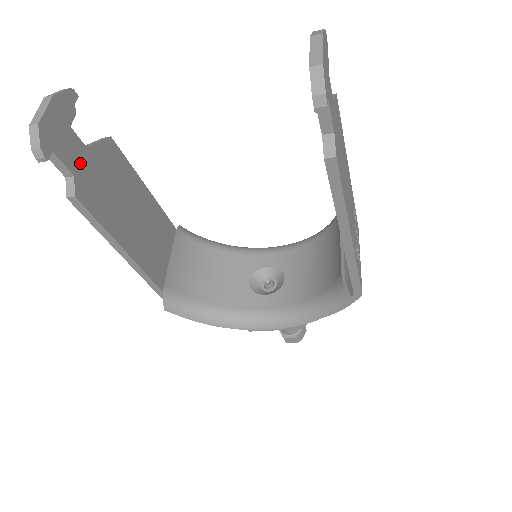
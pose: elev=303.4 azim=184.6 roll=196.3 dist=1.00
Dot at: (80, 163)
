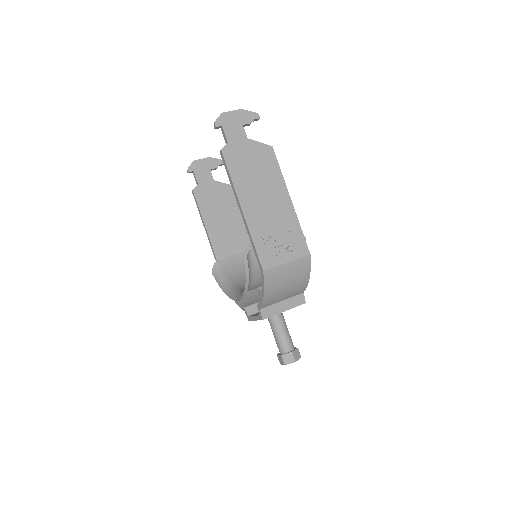
Dot at: (205, 183)
